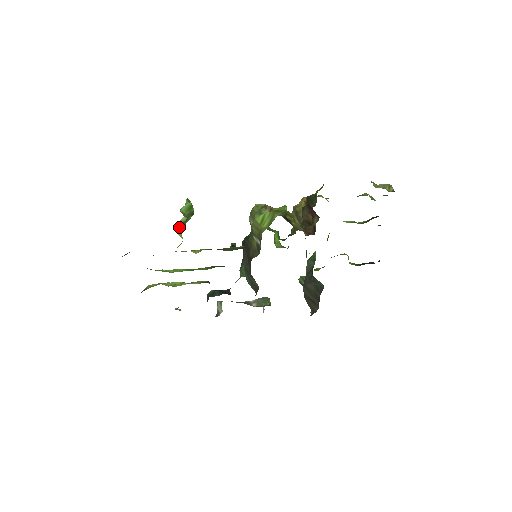
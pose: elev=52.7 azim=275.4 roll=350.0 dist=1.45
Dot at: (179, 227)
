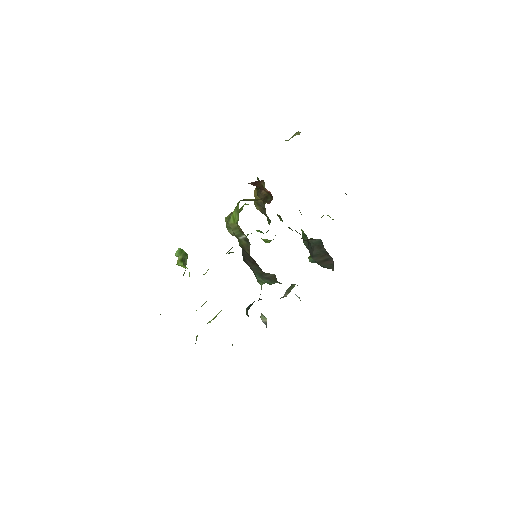
Dot at: (180, 263)
